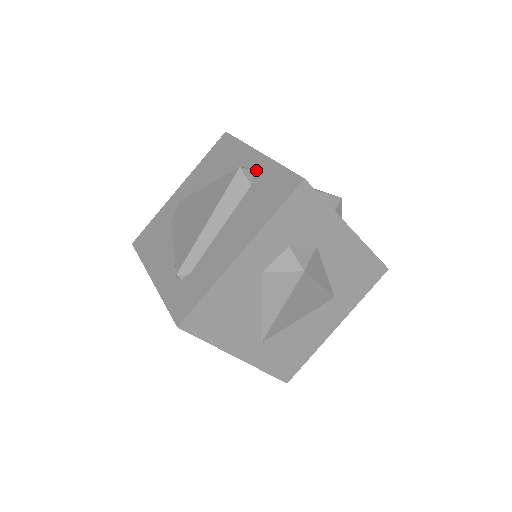
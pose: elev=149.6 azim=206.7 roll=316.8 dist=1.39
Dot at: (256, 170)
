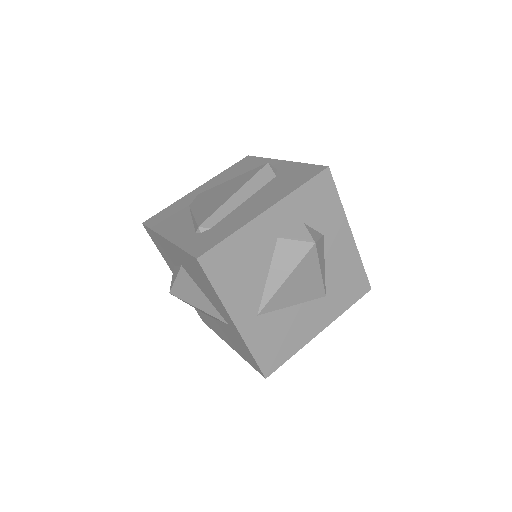
Dot at: (281, 168)
